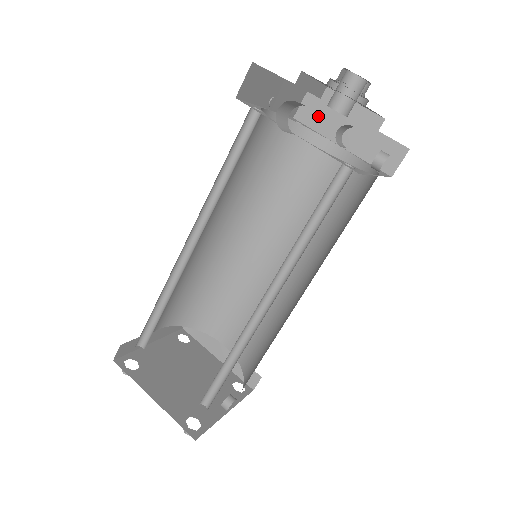
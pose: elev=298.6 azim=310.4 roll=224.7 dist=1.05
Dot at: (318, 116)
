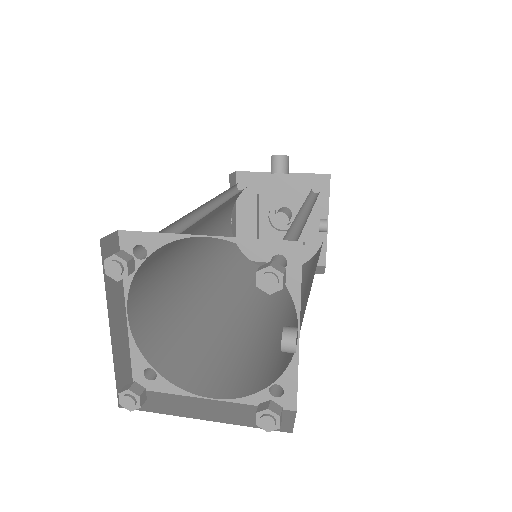
Dot at: occluded
